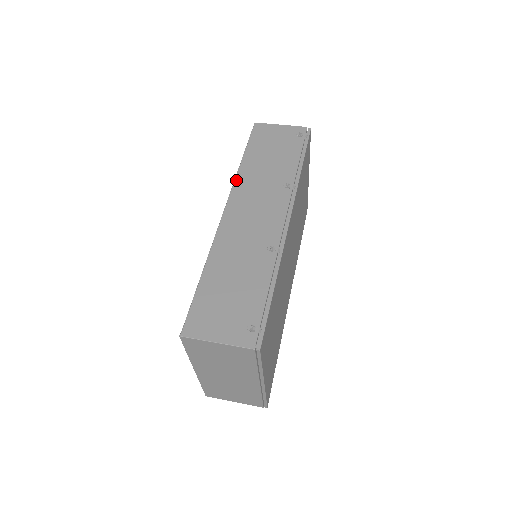
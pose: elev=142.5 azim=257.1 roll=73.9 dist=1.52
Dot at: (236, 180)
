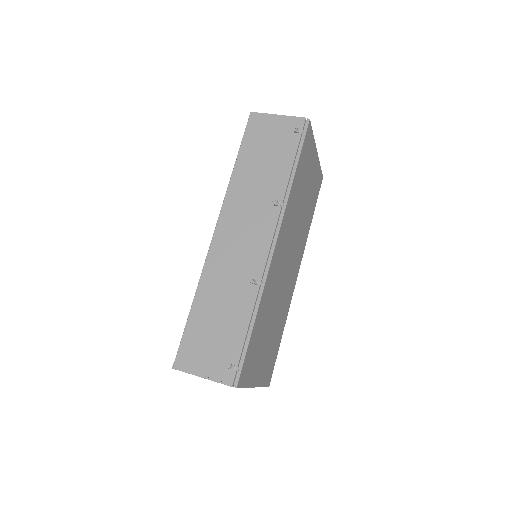
Dot at: (227, 194)
